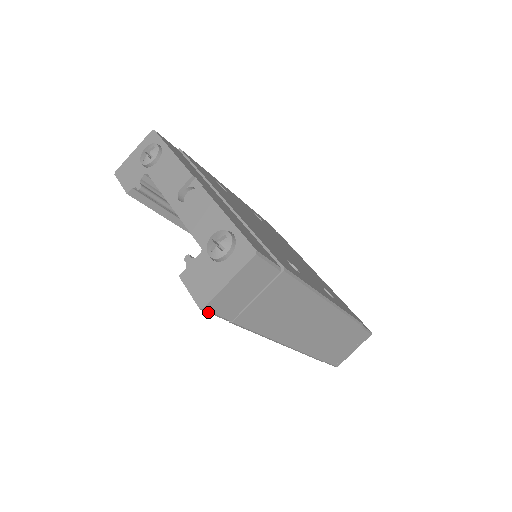
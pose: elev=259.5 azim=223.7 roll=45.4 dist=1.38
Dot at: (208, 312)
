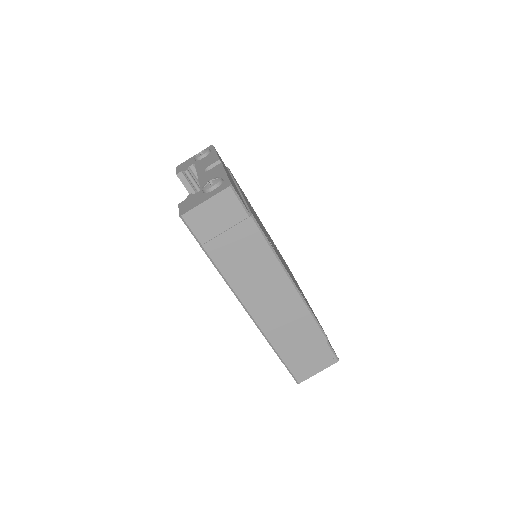
Dot at: (185, 223)
